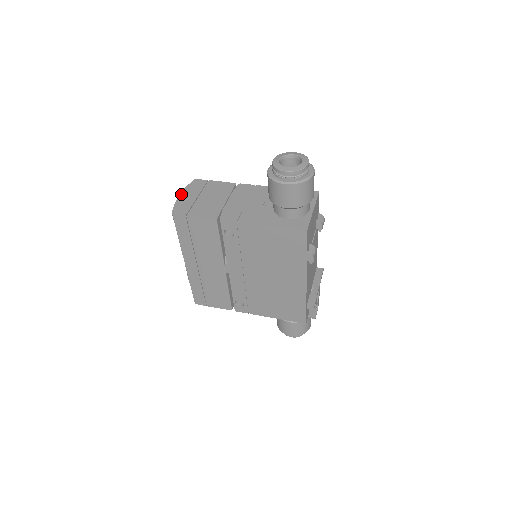
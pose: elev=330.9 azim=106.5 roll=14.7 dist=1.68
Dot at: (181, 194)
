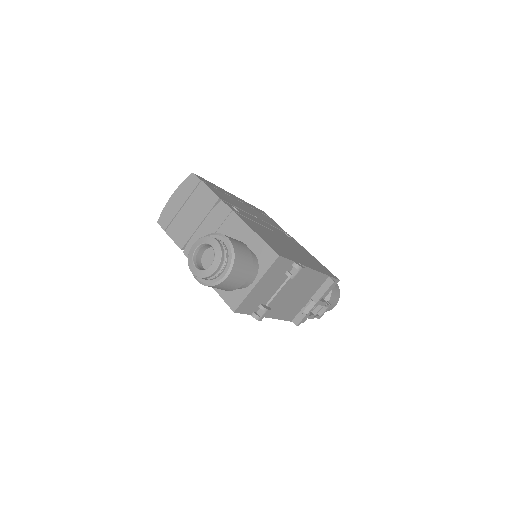
Dot at: (173, 194)
